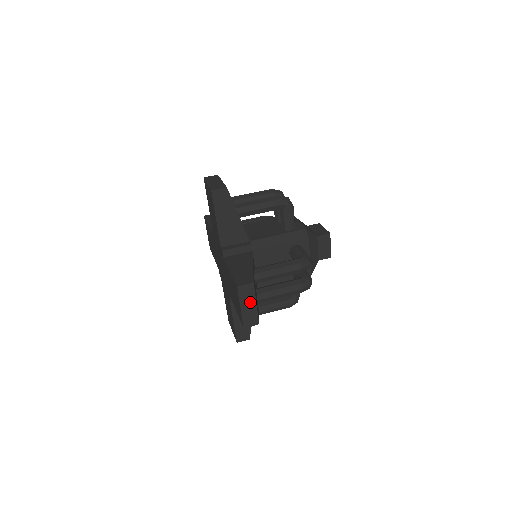
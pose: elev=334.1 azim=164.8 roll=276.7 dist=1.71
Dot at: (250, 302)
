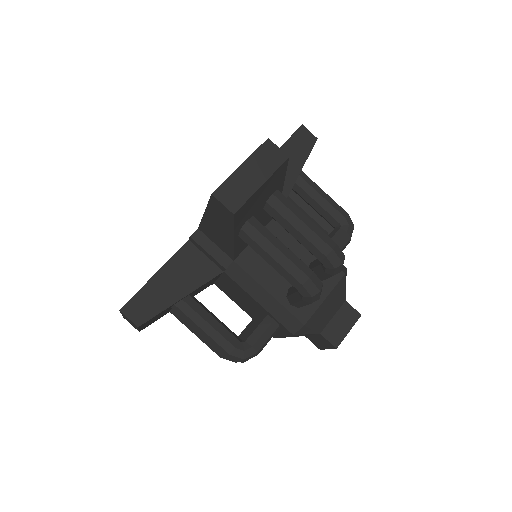
Dot at: (132, 323)
